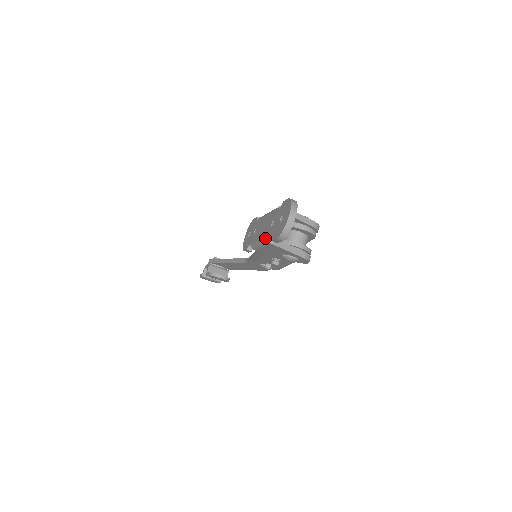
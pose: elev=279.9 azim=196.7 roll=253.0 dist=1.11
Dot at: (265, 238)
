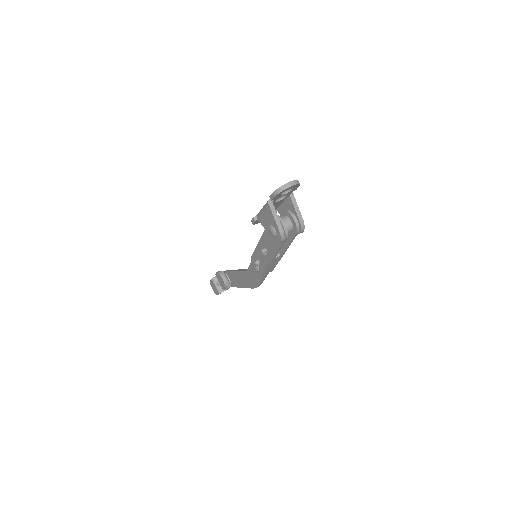
Dot at: occluded
